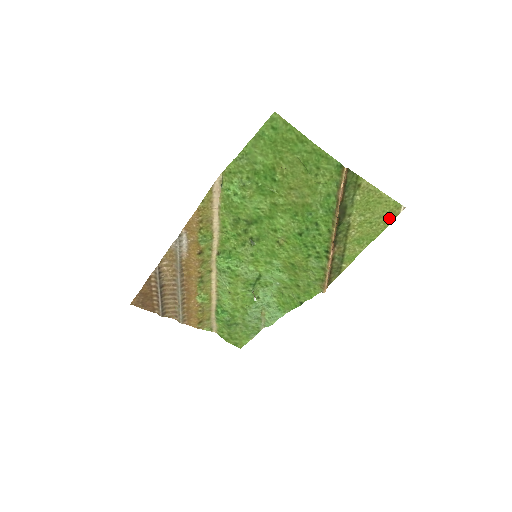
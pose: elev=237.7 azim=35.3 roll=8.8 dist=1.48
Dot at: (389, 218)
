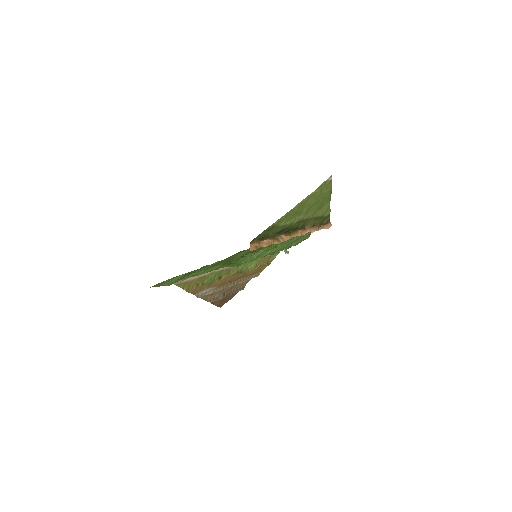
Dot at: (326, 189)
